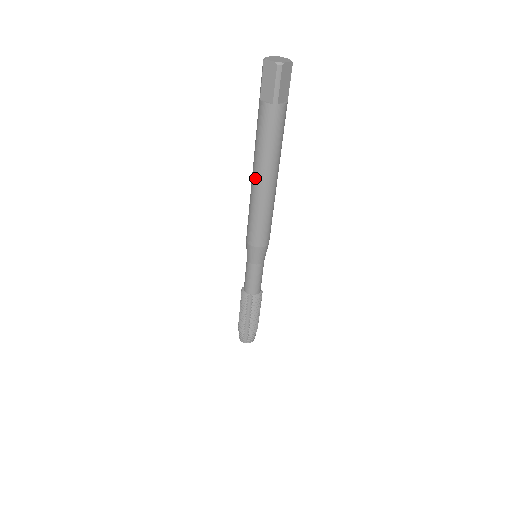
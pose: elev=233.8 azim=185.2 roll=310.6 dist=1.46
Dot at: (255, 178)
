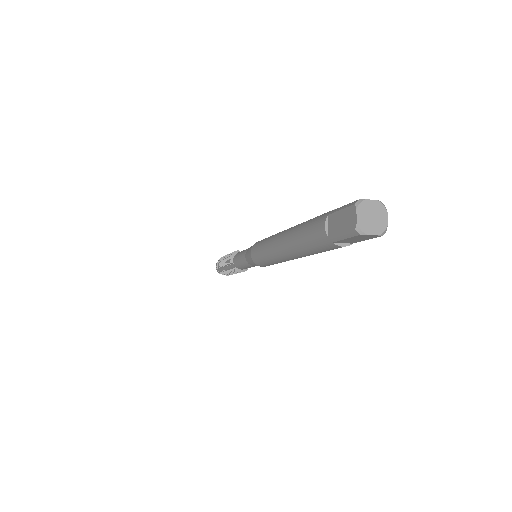
Dot at: (281, 239)
